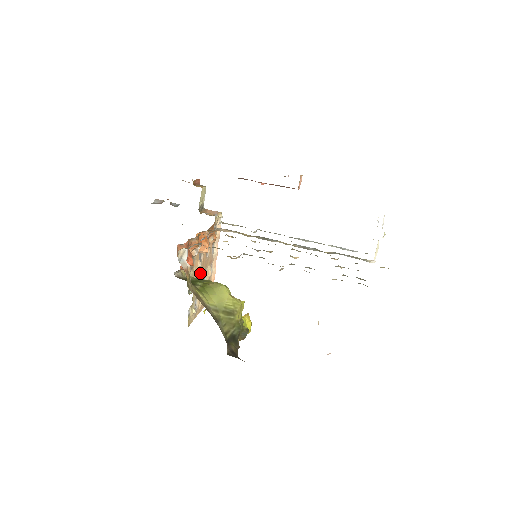
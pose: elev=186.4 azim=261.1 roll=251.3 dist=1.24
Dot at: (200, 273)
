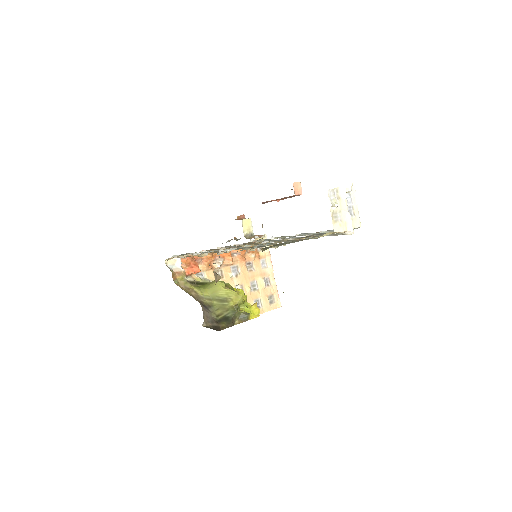
Dot at: (241, 283)
